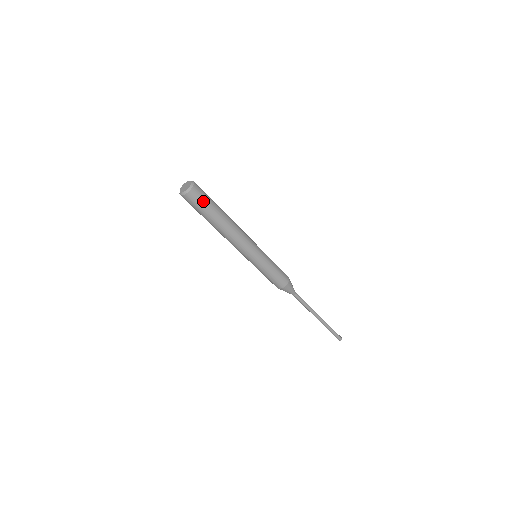
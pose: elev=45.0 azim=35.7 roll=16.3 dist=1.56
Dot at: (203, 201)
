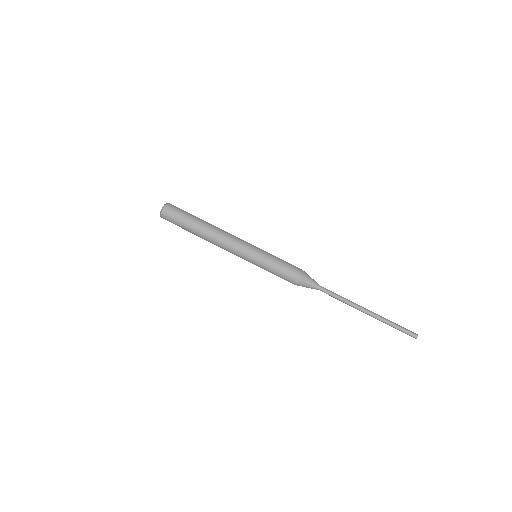
Dot at: (179, 214)
